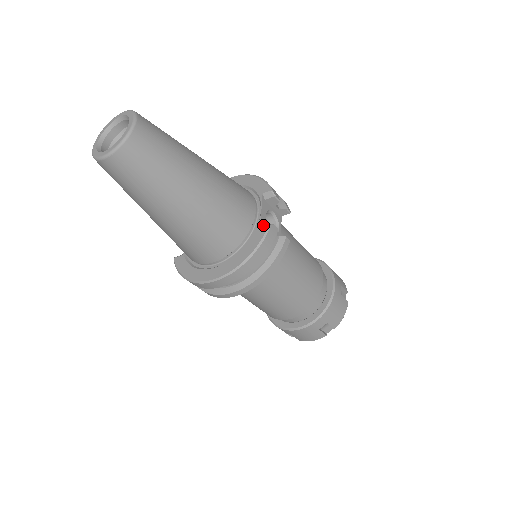
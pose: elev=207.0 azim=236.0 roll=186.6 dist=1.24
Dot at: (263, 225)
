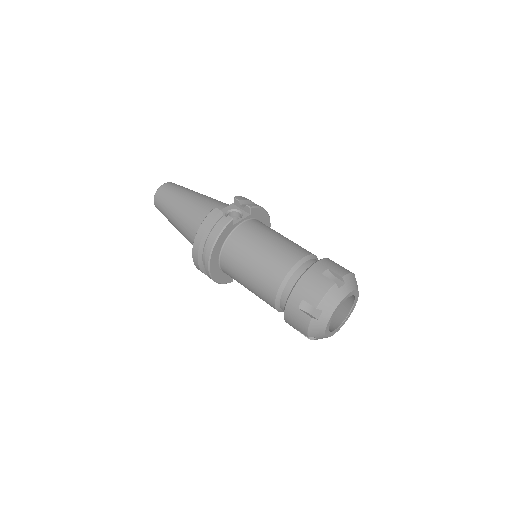
Dot at: occluded
